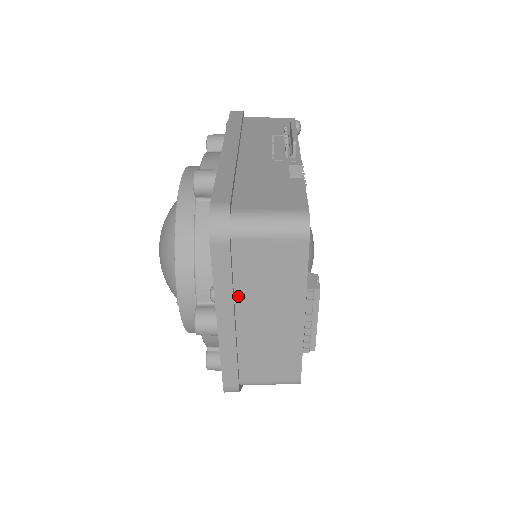
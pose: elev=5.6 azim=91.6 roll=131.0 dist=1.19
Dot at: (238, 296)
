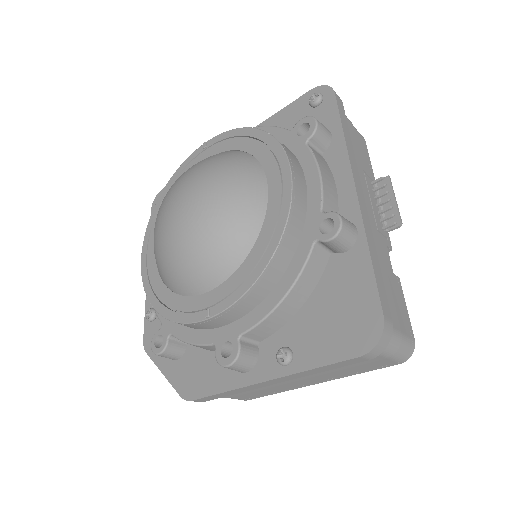
Dot at: occluded
